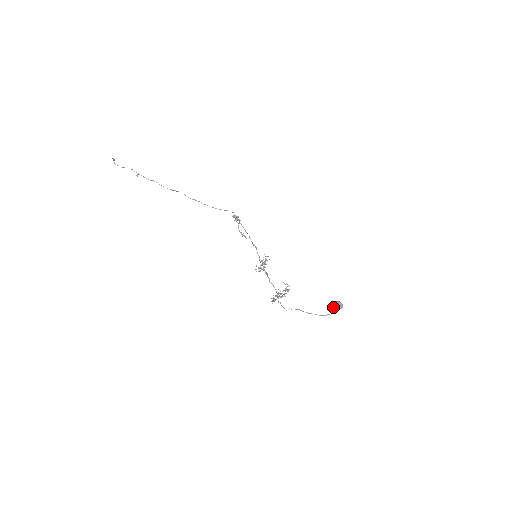
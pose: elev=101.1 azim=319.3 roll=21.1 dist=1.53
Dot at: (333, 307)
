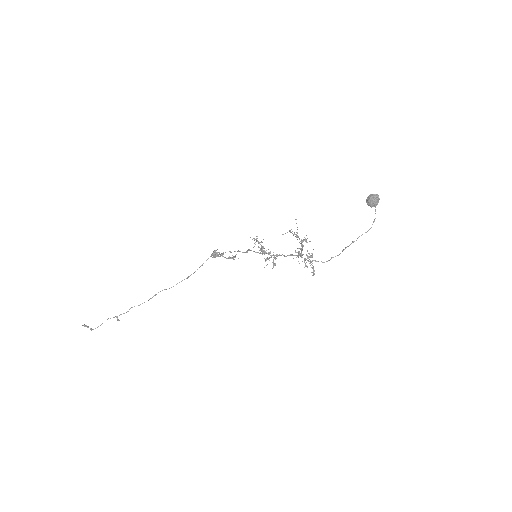
Dot at: occluded
